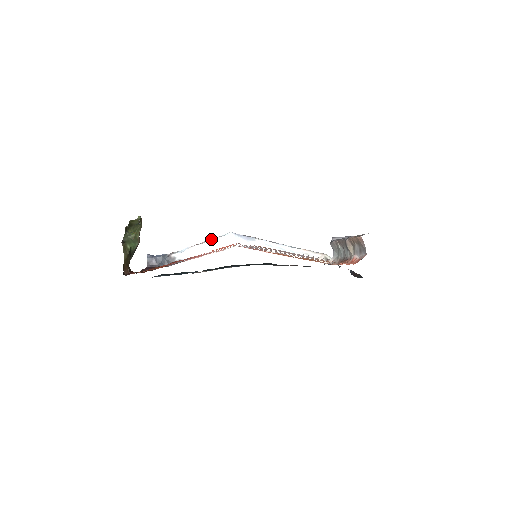
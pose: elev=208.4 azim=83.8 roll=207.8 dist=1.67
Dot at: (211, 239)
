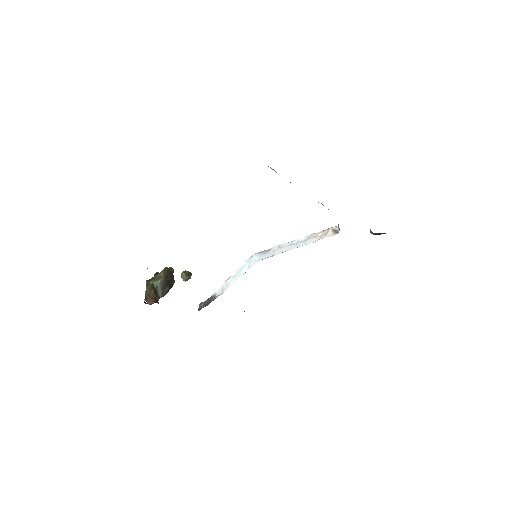
Dot at: (239, 267)
